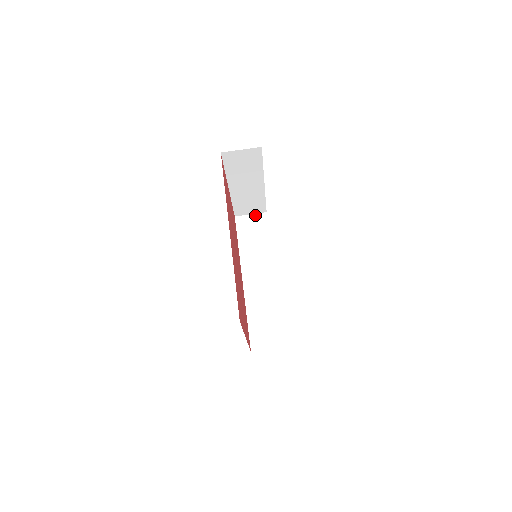
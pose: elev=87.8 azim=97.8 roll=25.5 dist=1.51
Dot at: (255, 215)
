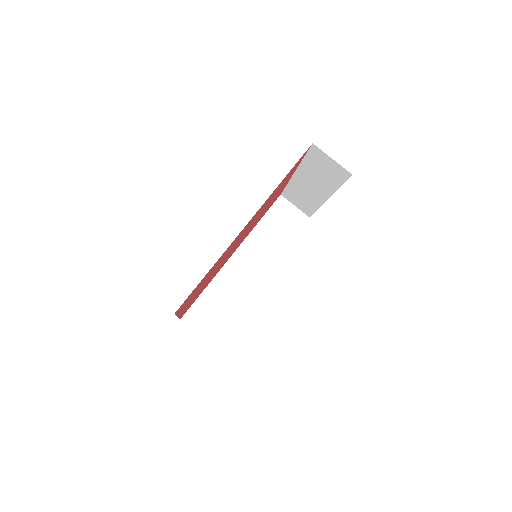
Dot at: (298, 210)
